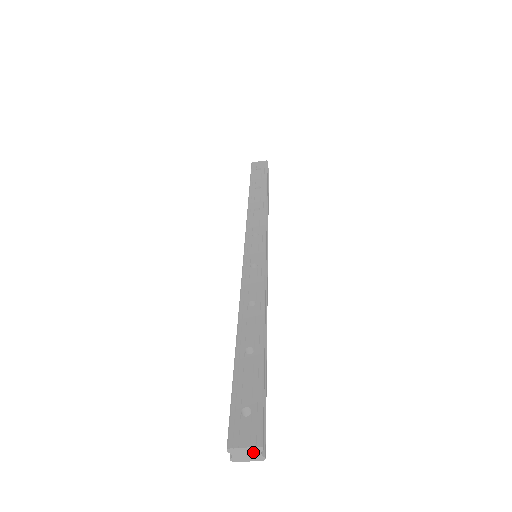
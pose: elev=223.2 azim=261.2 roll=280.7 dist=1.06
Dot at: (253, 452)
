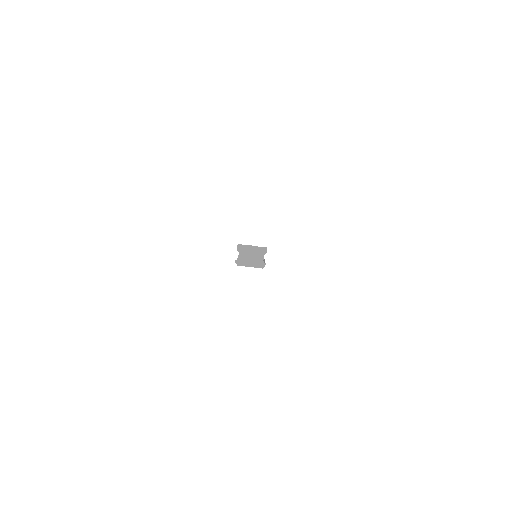
Dot at: (258, 254)
